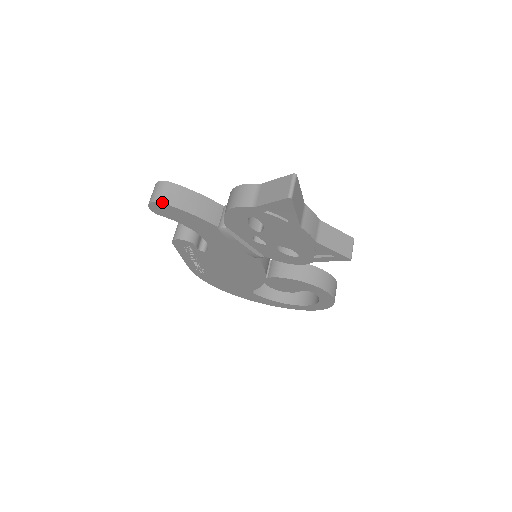
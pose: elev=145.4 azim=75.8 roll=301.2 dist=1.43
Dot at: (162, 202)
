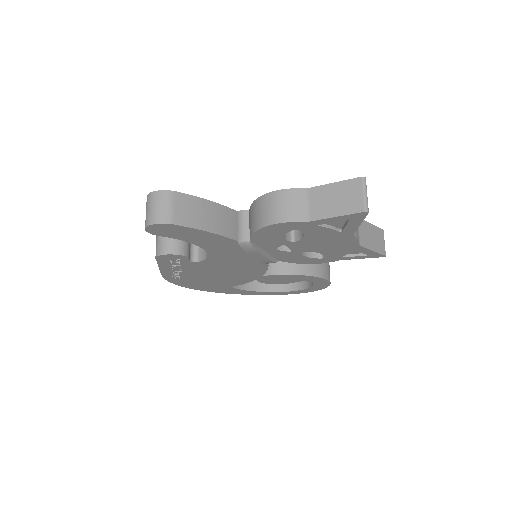
Dot at: (171, 223)
